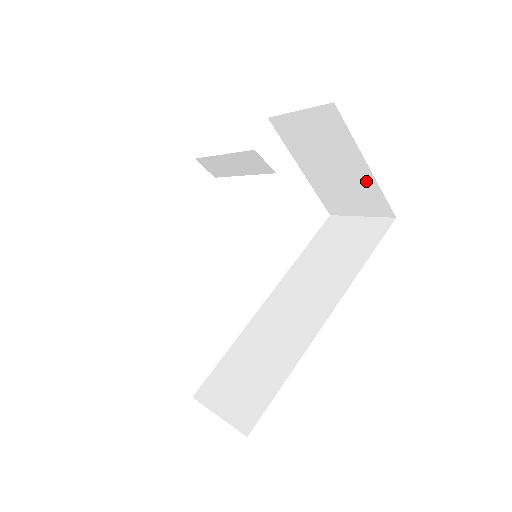
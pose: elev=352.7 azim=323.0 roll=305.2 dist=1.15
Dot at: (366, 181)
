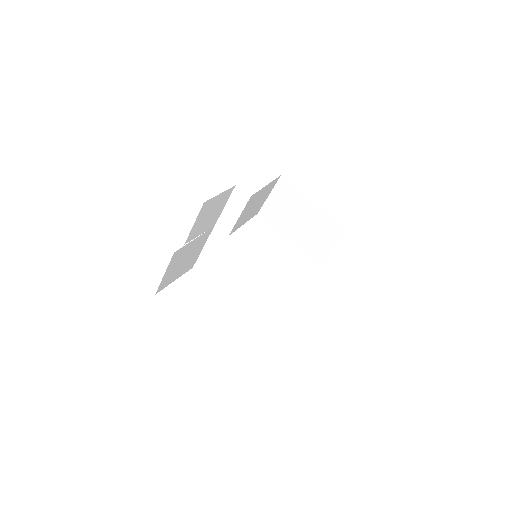
Dot at: (320, 216)
